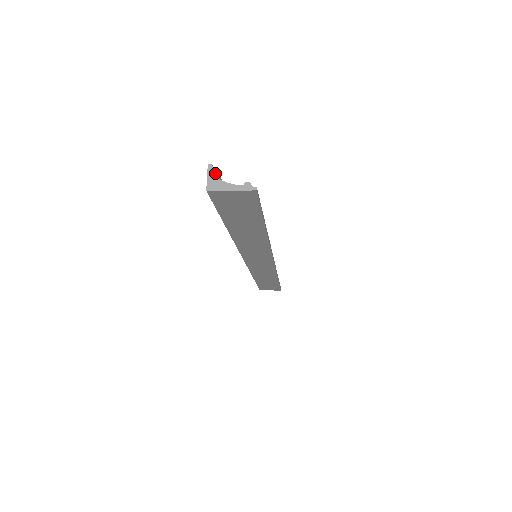
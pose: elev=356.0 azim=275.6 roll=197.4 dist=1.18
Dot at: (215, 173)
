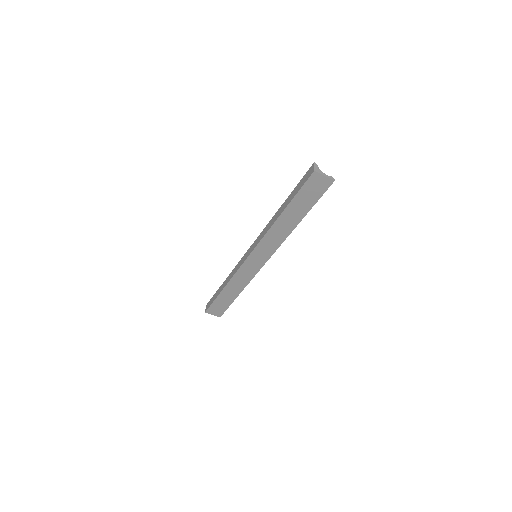
Dot at: occluded
